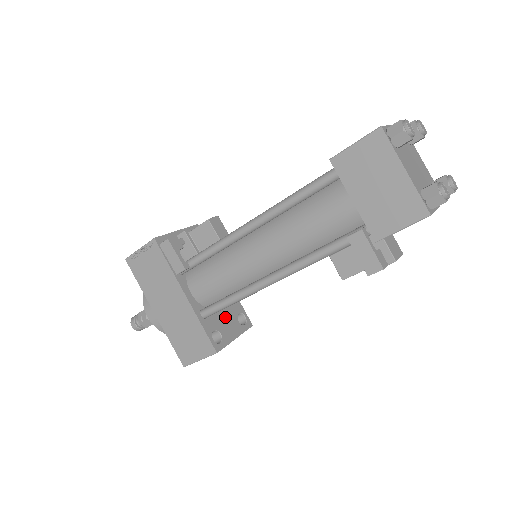
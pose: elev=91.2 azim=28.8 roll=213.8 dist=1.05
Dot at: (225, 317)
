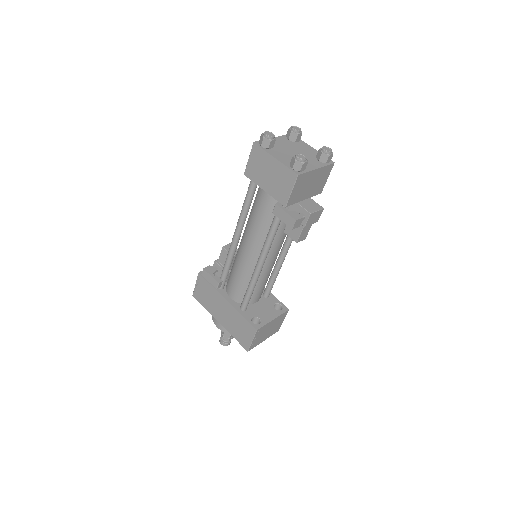
Dot at: (262, 308)
